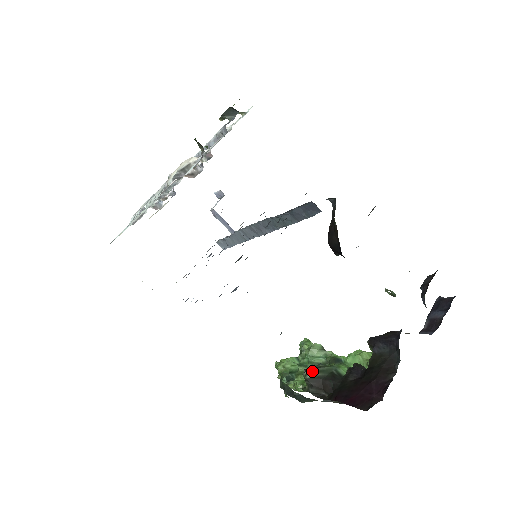
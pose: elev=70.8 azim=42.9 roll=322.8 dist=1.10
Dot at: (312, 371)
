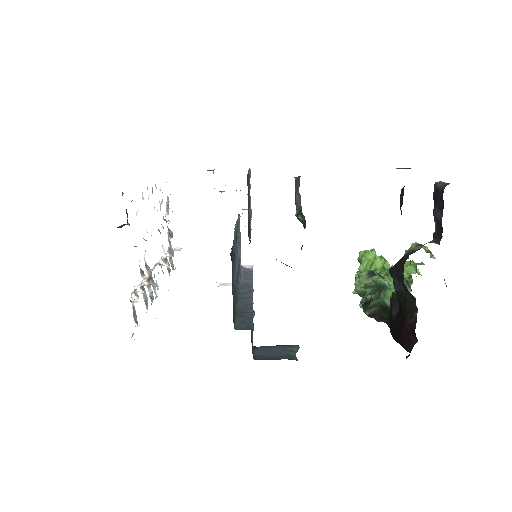
Dot at: (367, 308)
